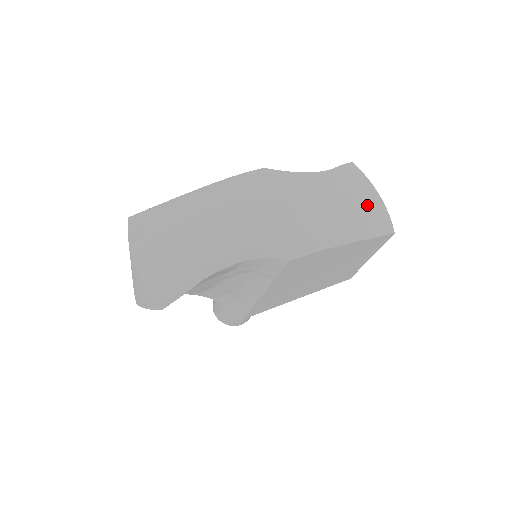
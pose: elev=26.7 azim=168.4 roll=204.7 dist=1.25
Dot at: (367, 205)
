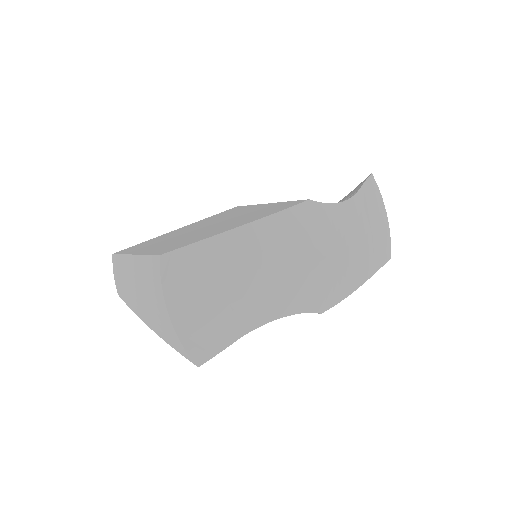
Dot at: (379, 232)
